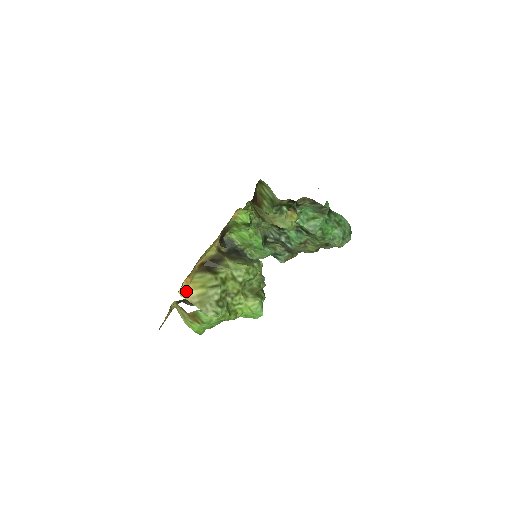
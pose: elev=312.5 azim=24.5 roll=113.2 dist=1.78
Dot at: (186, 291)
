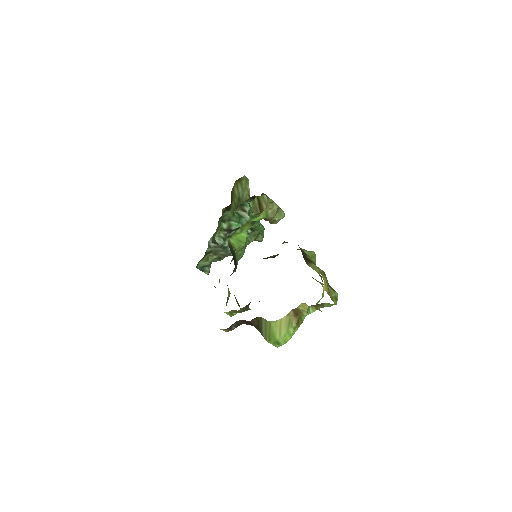
Dot at: (324, 282)
